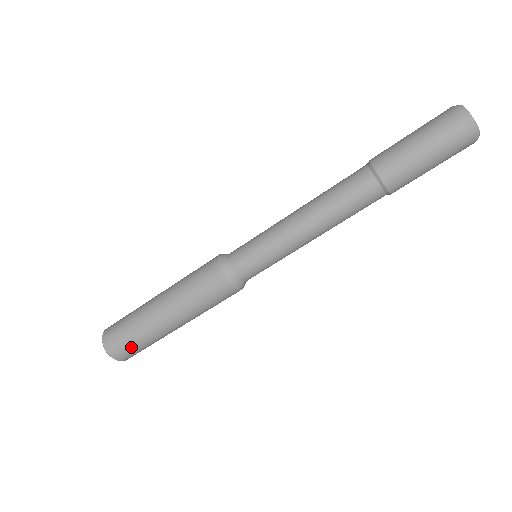
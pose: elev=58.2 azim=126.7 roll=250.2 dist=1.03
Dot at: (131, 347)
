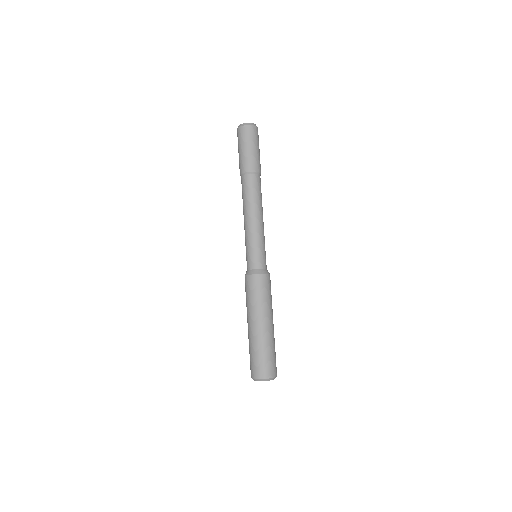
Dot at: (270, 360)
